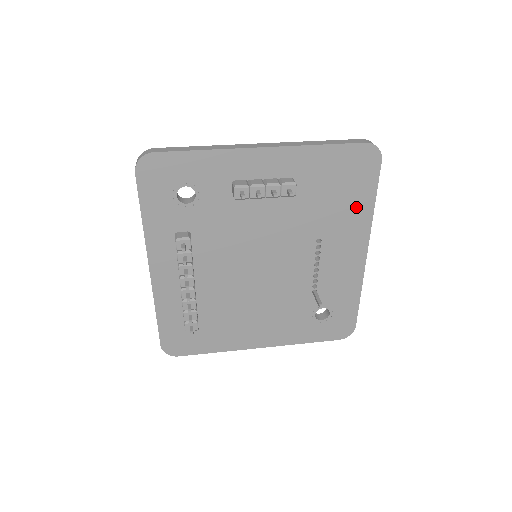
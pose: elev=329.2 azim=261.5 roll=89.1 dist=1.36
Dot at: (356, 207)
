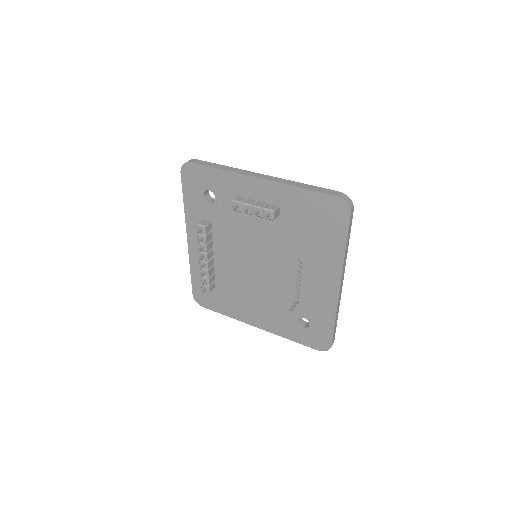
Dot at: (330, 245)
